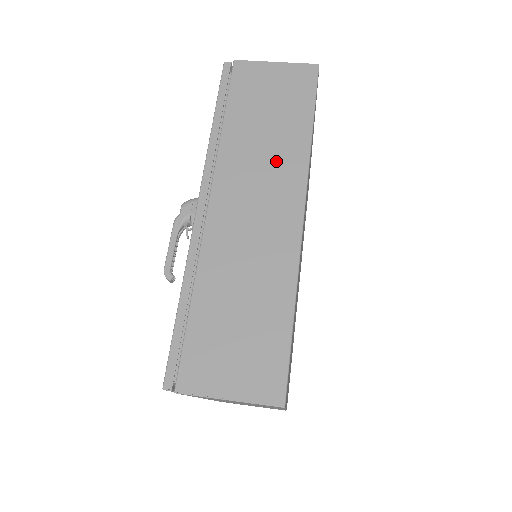
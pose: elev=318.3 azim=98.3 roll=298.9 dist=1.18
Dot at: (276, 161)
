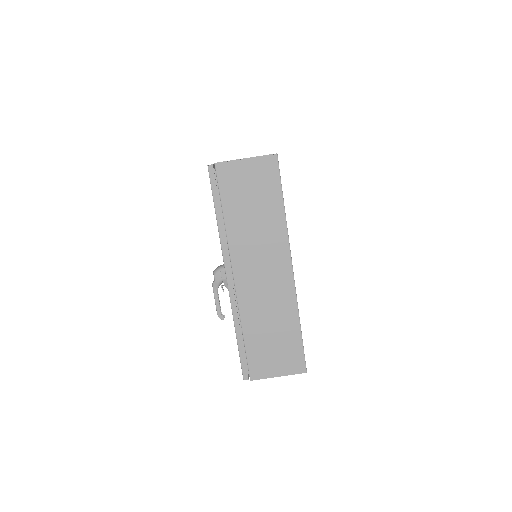
Dot at: (267, 239)
